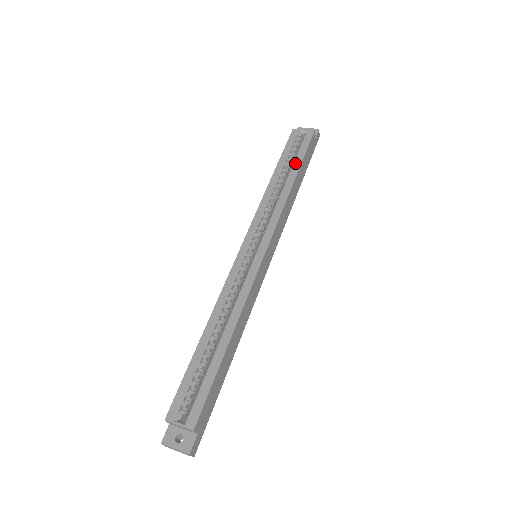
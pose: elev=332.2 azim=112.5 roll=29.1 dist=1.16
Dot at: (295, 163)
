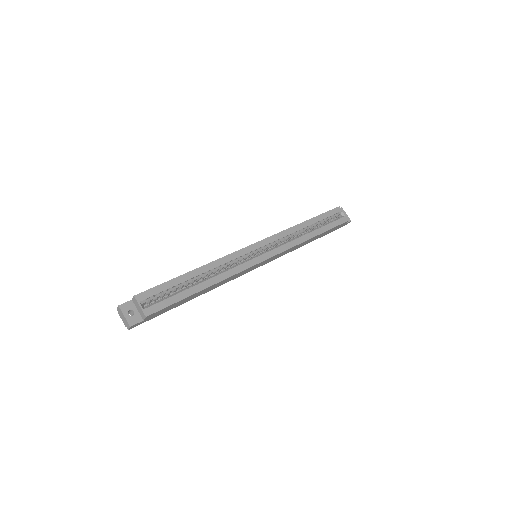
Dot at: (323, 227)
